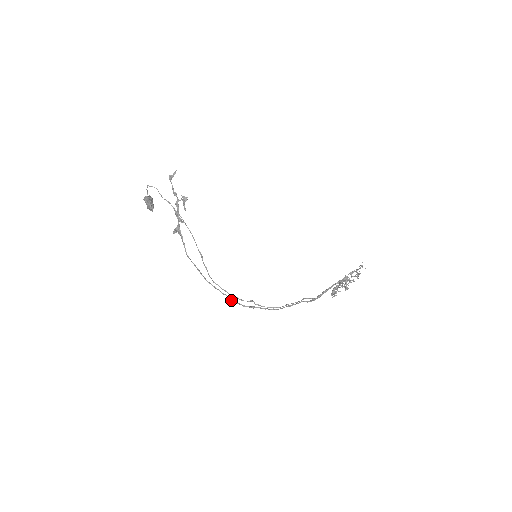
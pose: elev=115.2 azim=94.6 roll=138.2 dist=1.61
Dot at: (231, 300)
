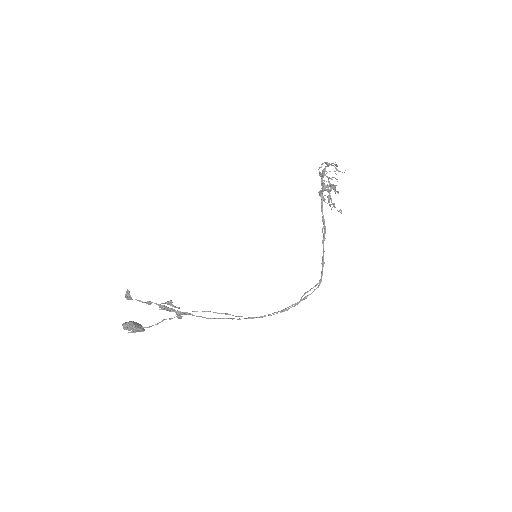
Dot at: occluded
